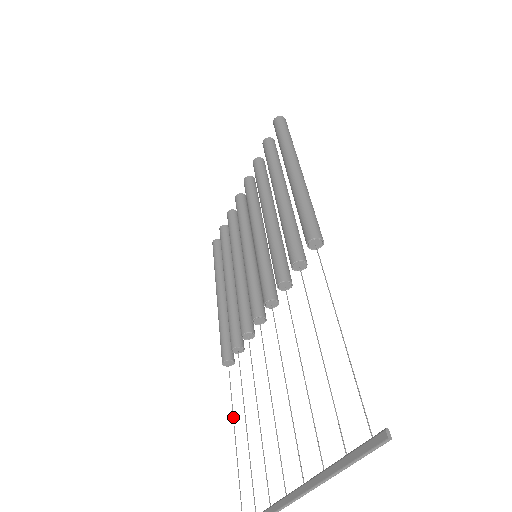
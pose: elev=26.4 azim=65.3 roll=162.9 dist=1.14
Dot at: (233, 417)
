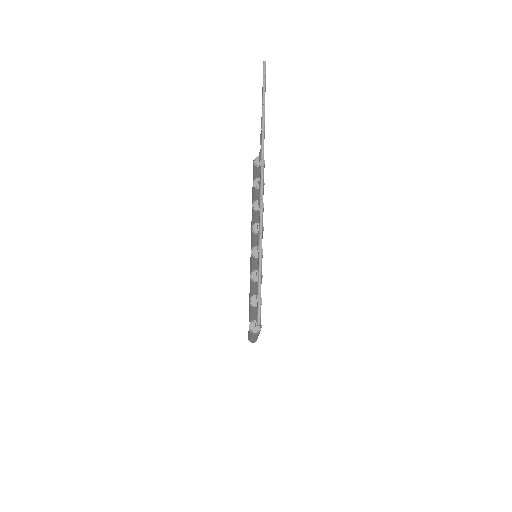
Dot at: (256, 320)
